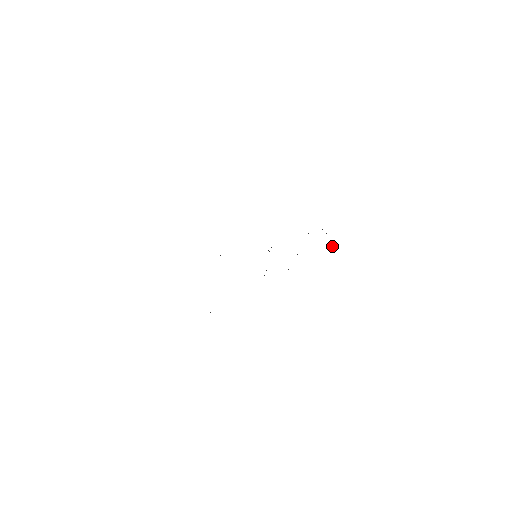
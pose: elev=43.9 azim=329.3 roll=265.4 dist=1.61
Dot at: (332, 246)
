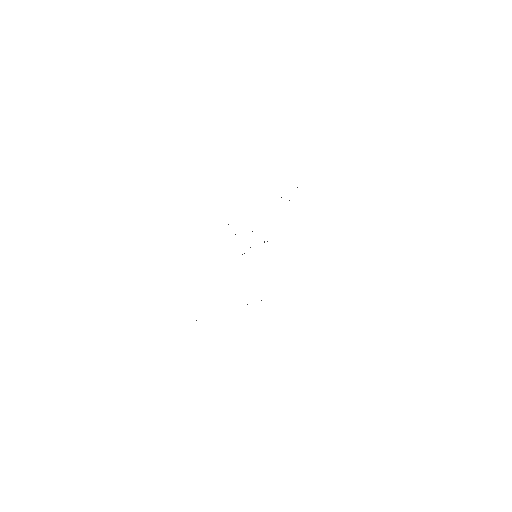
Dot at: occluded
